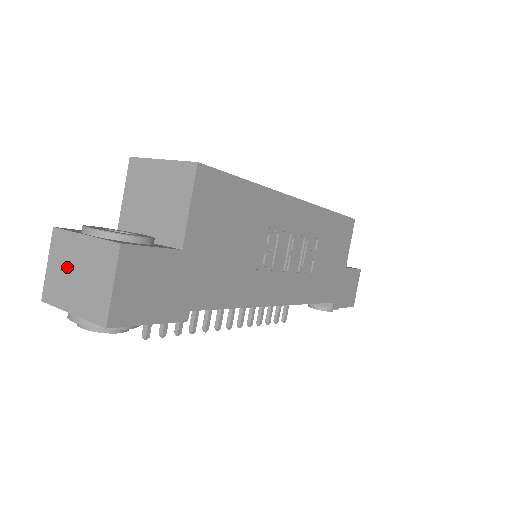
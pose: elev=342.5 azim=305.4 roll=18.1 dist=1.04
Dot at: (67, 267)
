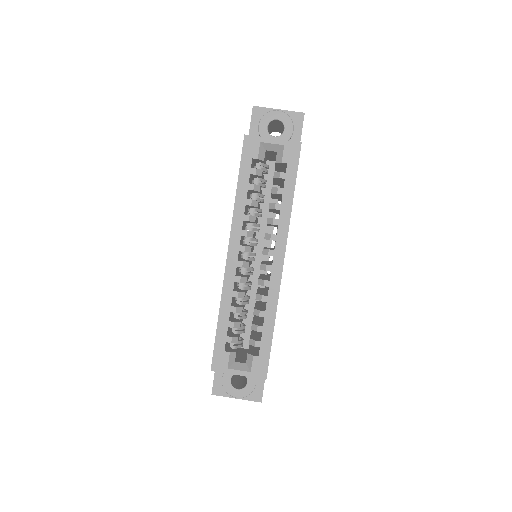
Dot at: occluded
